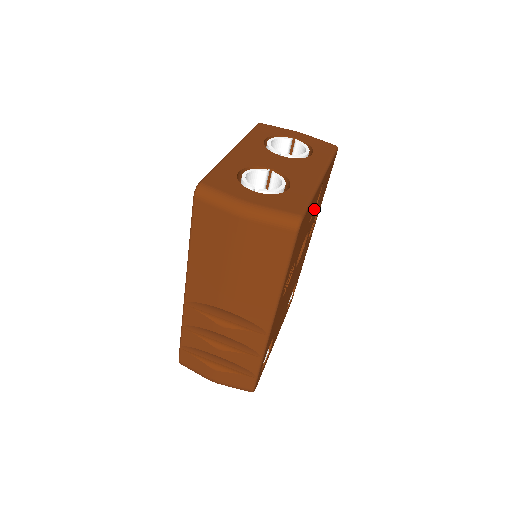
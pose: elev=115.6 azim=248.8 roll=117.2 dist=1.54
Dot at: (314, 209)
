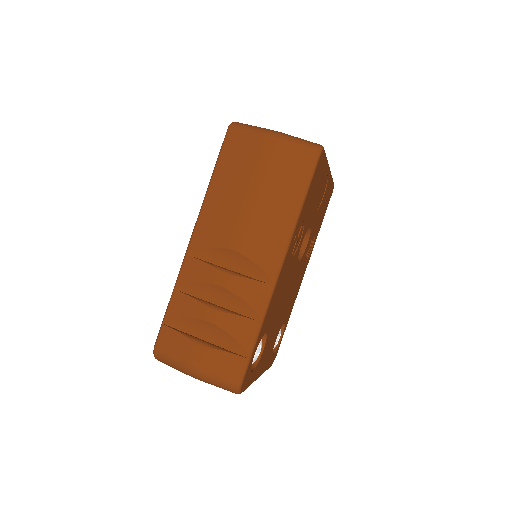
Dot at: (318, 208)
